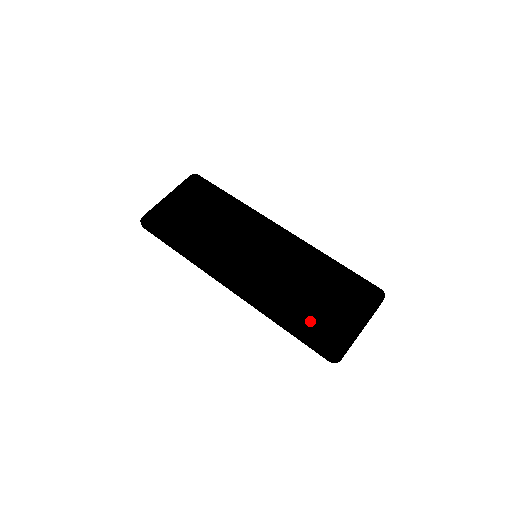
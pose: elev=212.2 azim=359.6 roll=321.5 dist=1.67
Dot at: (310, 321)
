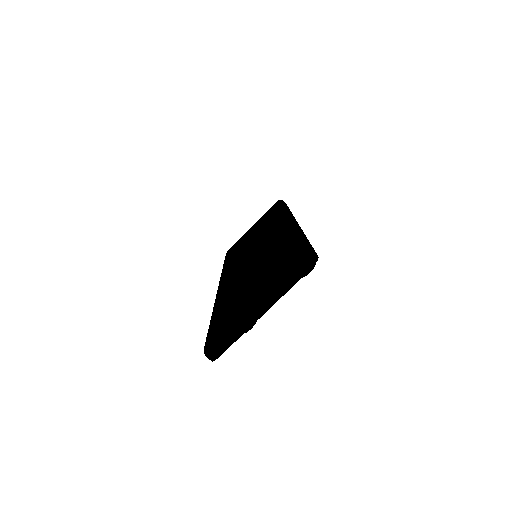
Dot at: (224, 310)
